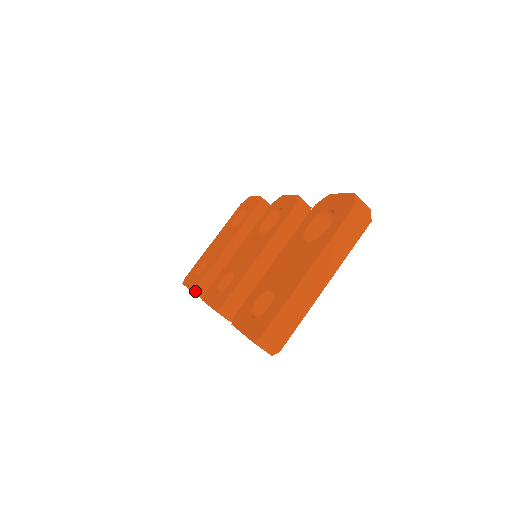
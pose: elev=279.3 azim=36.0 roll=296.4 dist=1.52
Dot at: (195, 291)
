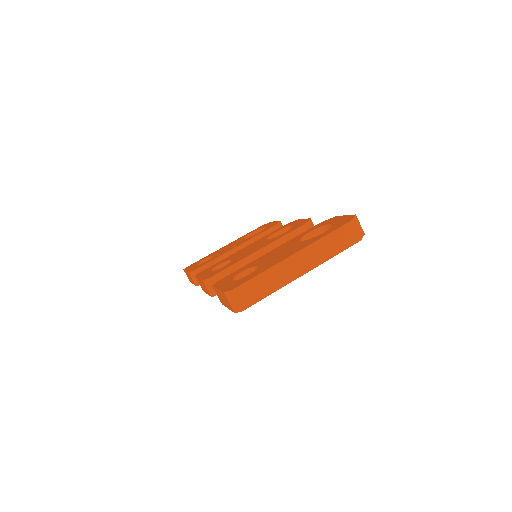
Dot at: (192, 274)
